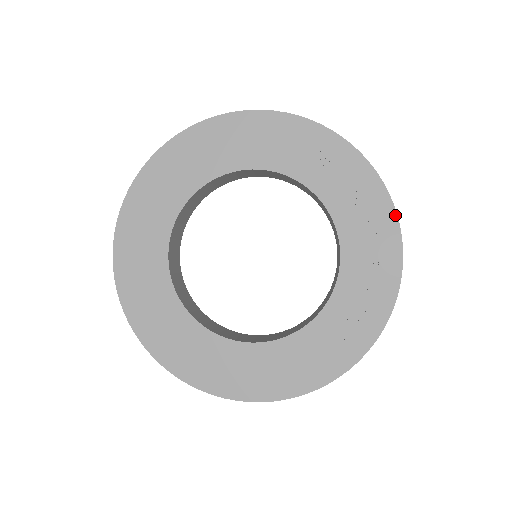
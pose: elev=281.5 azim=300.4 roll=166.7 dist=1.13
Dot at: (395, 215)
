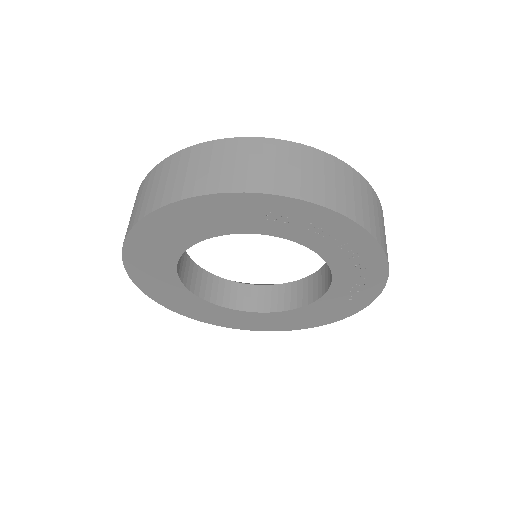
Dot at: (369, 235)
